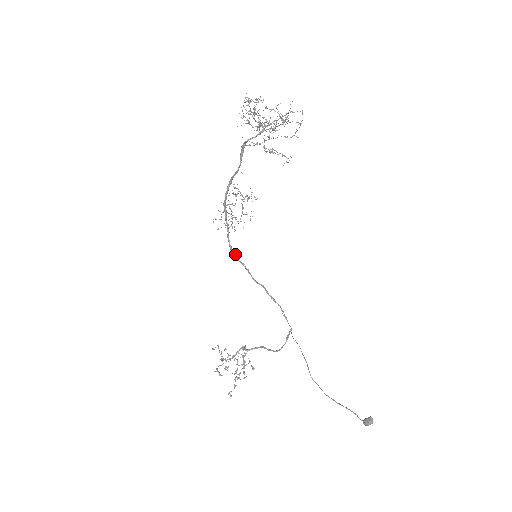
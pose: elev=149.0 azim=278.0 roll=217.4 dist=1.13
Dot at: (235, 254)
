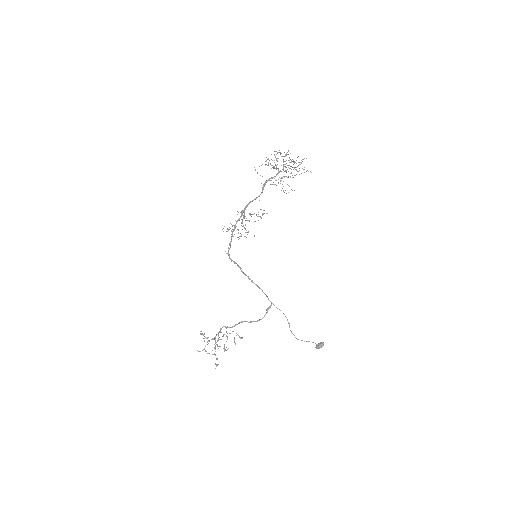
Dot at: occluded
